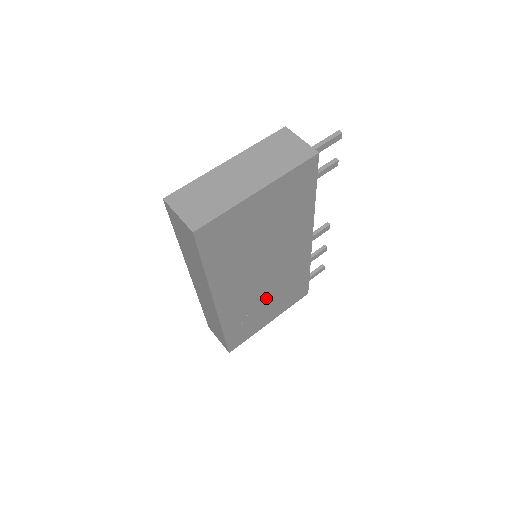
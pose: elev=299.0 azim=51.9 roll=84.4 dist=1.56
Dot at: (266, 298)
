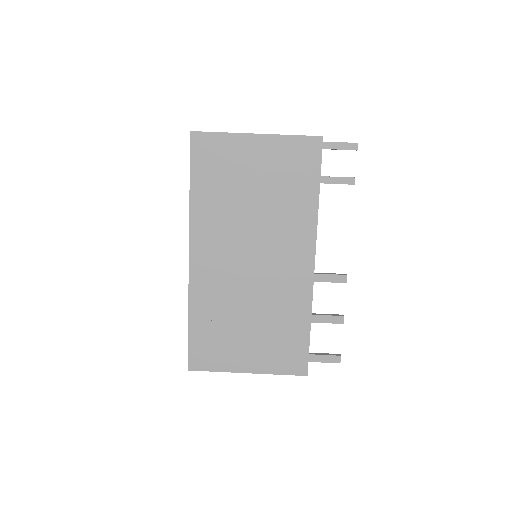
Dot at: (247, 313)
